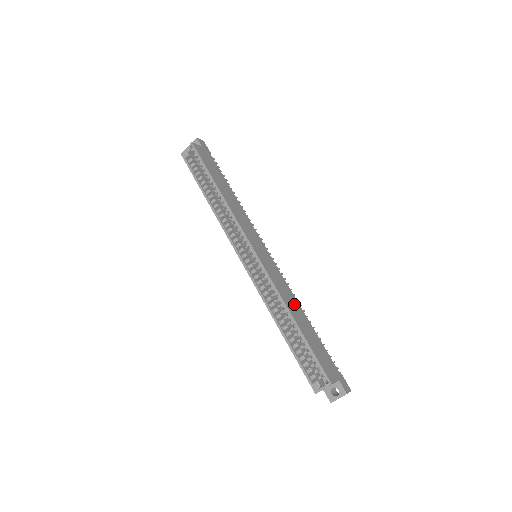
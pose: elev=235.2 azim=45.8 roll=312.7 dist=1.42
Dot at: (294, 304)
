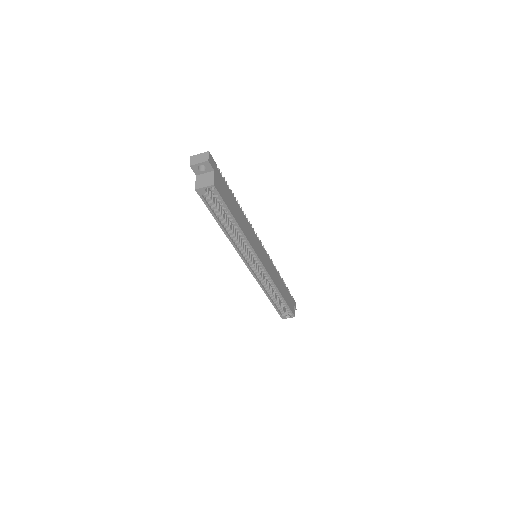
Dot at: (278, 279)
